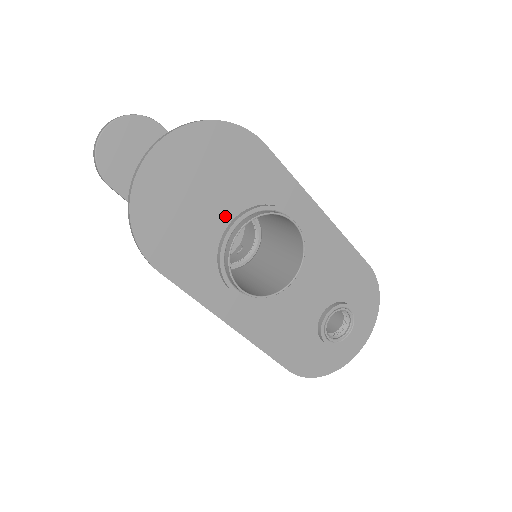
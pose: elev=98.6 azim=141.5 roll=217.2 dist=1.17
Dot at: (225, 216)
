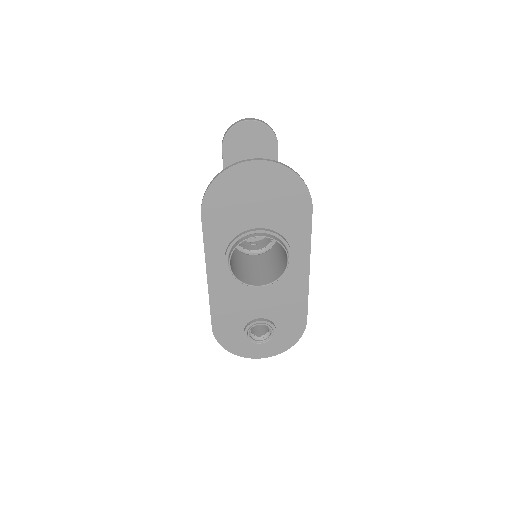
Dot at: (258, 223)
